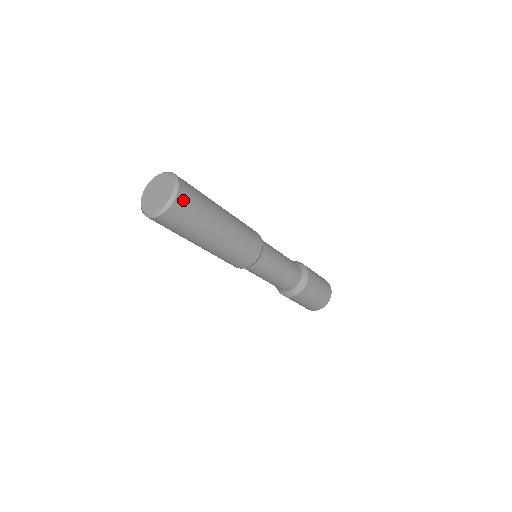
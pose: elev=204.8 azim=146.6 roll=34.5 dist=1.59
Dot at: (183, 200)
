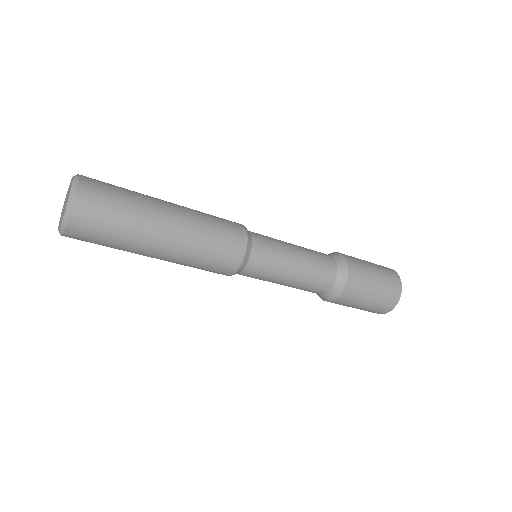
Dot at: (80, 227)
